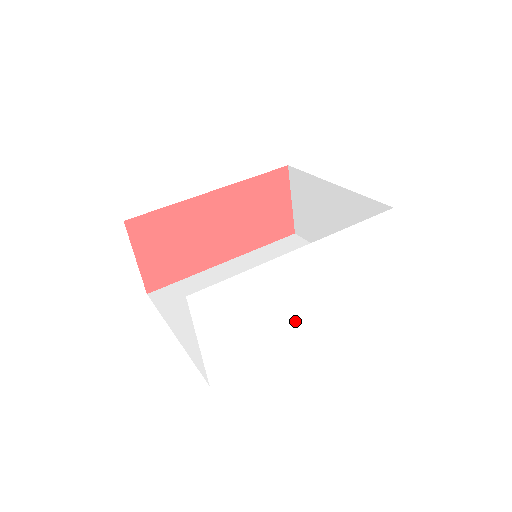
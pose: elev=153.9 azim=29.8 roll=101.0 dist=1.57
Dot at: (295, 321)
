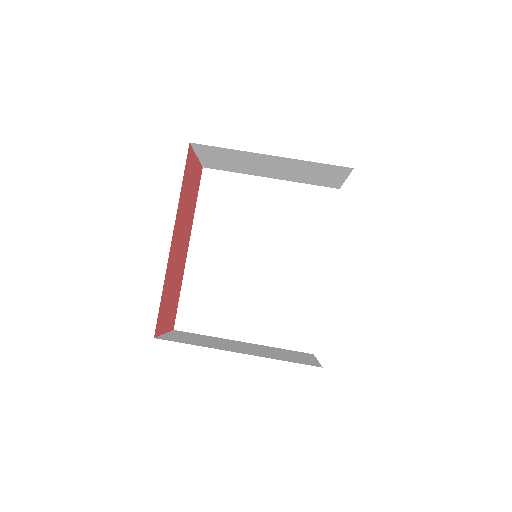
Dot at: occluded
